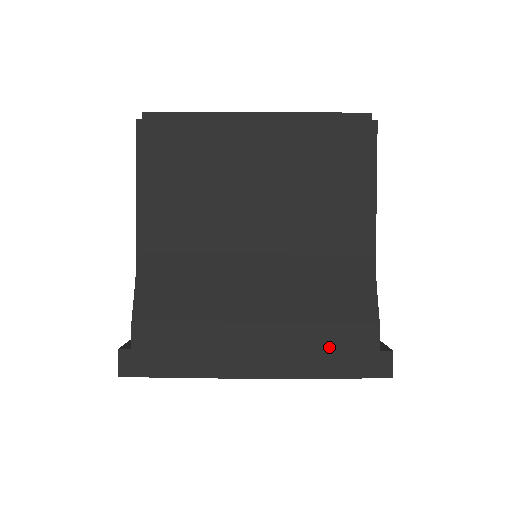
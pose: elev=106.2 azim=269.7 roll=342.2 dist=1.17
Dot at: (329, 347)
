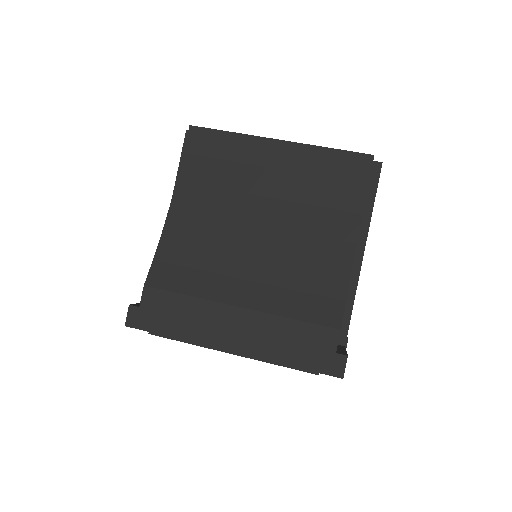
Dot at: (294, 340)
